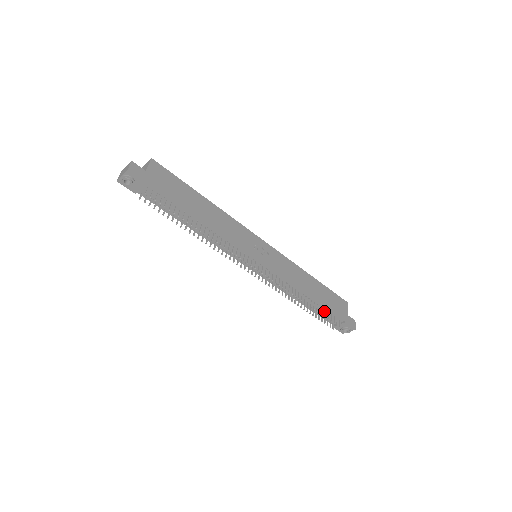
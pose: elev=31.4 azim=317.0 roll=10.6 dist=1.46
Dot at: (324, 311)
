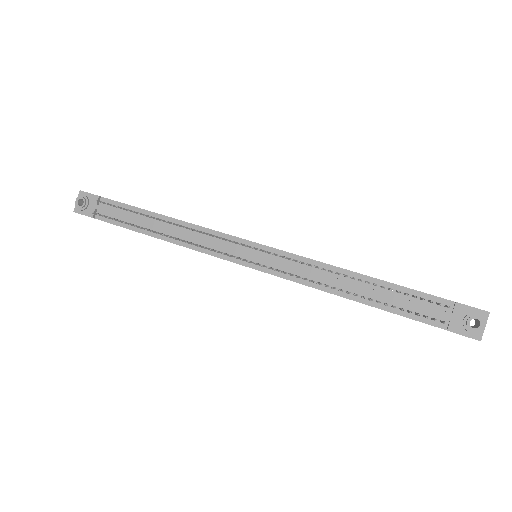
Dot at: (405, 299)
